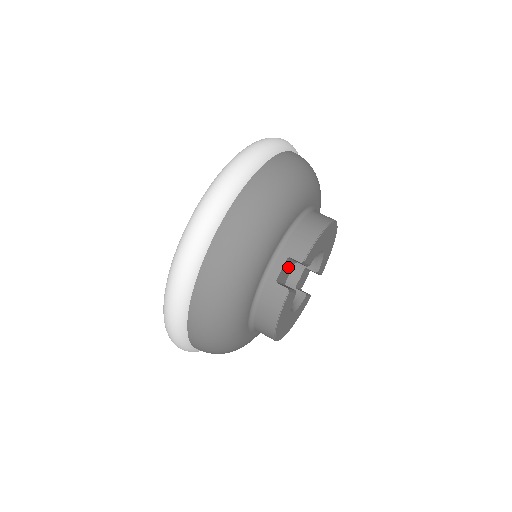
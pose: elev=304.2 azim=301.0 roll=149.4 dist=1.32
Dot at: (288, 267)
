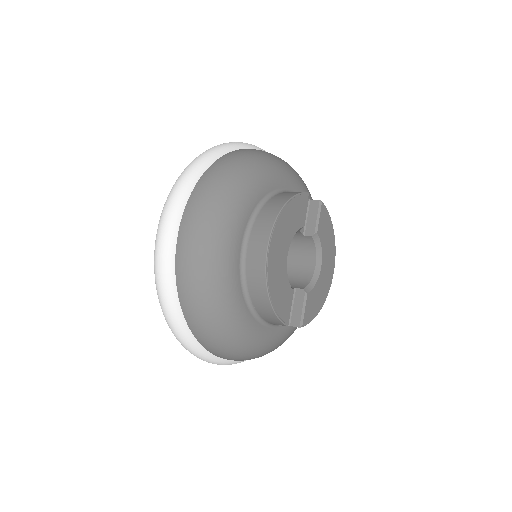
Dot at: occluded
